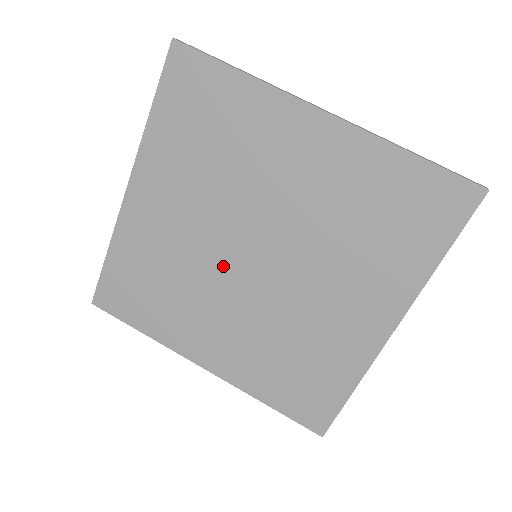
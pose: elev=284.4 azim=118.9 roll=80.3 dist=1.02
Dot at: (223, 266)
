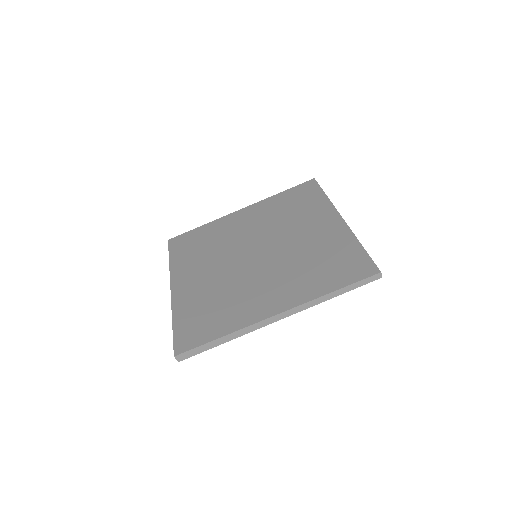
Dot at: (238, 251)
